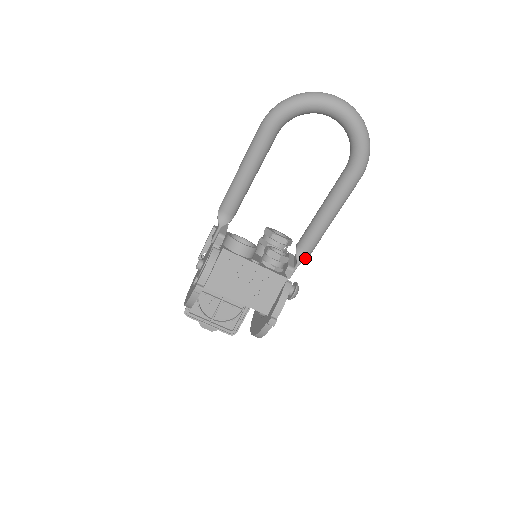
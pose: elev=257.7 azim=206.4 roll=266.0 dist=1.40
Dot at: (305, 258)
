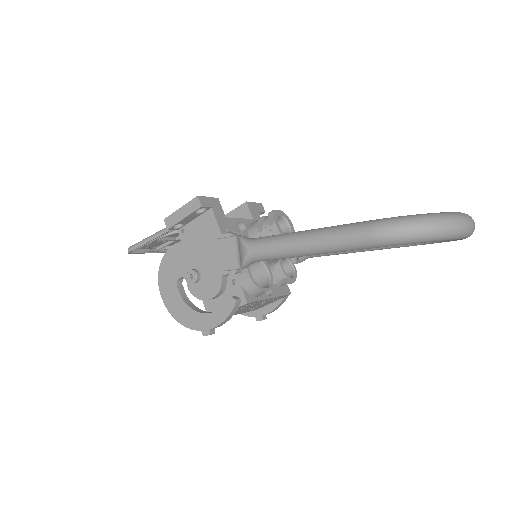
Dot at: occluded
